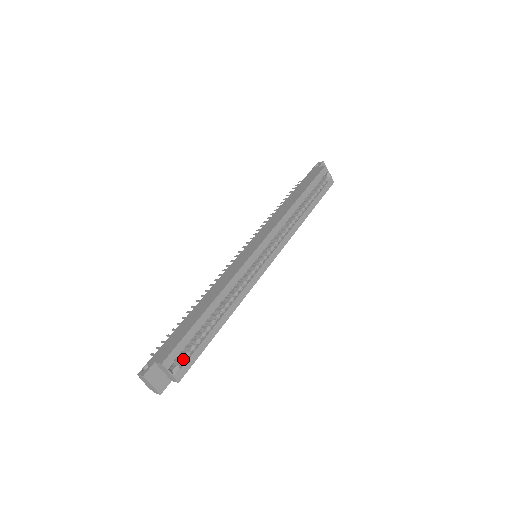
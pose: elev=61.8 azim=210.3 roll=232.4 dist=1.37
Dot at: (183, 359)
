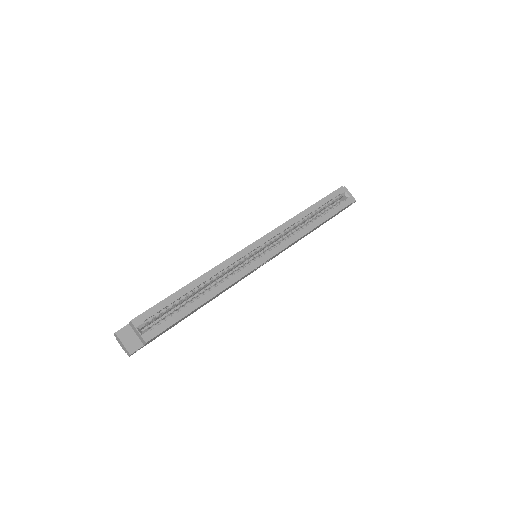
Dot at: (156, 324)
